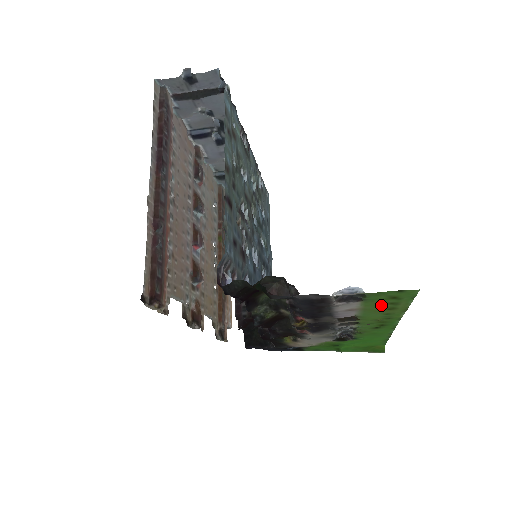
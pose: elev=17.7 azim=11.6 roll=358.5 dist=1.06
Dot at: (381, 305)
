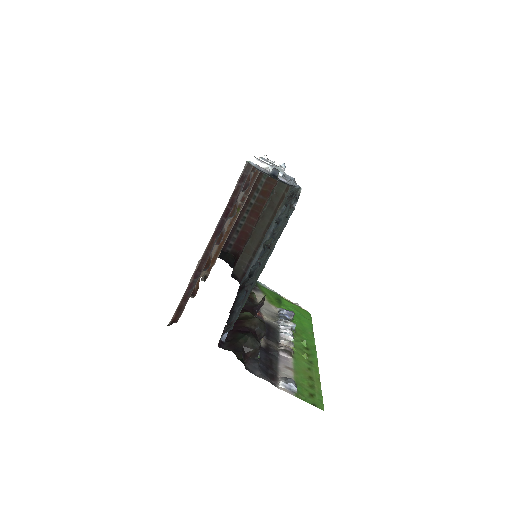
Dot at: (306, 380)
